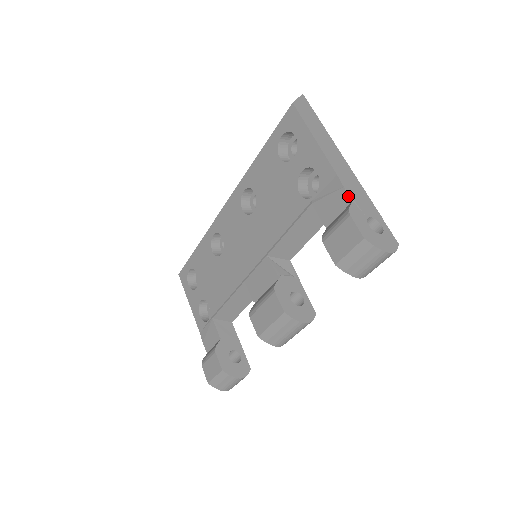
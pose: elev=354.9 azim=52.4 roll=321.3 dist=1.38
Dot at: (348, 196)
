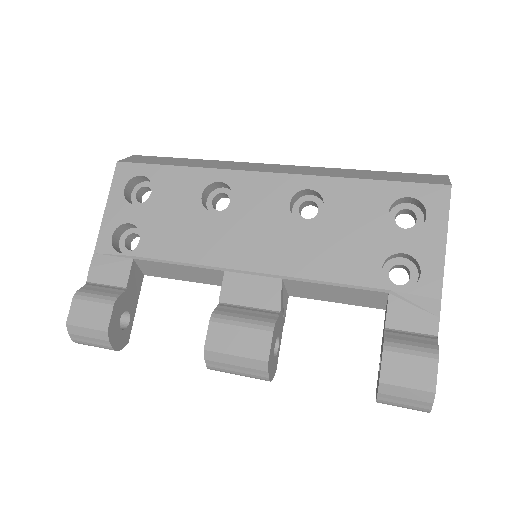
Dot at: (437, 330)
